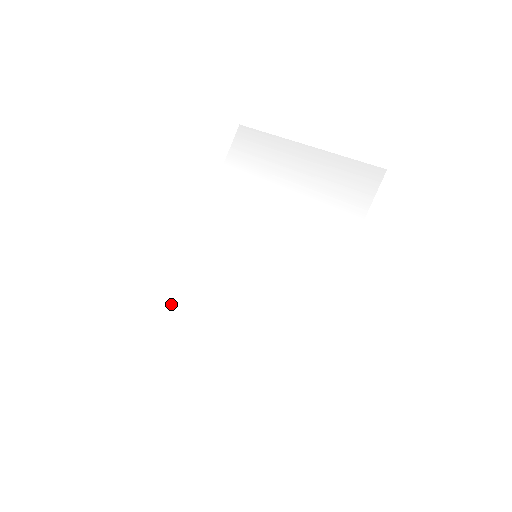
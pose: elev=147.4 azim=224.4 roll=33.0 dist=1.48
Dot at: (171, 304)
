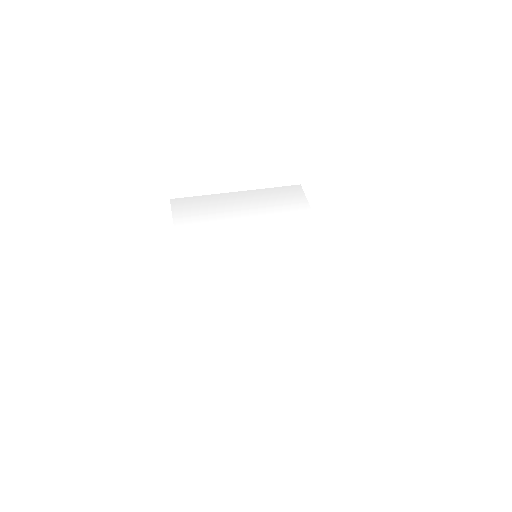
Dot at: (197, 336)
